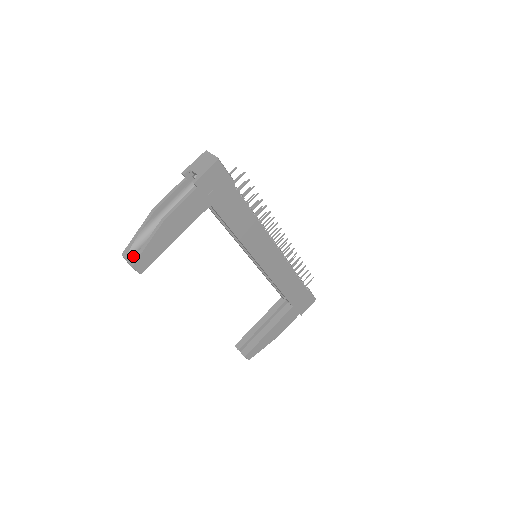
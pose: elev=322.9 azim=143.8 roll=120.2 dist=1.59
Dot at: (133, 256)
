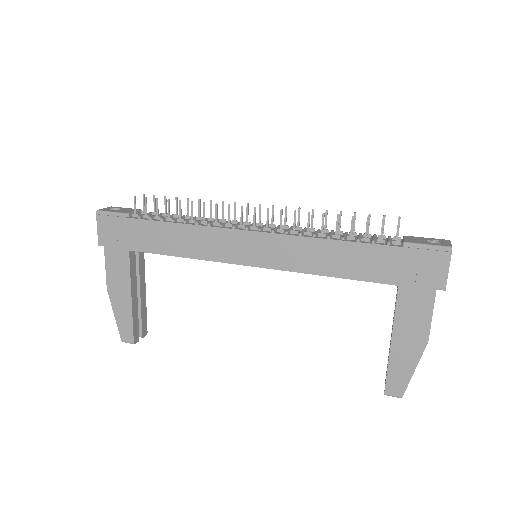
Dot at: occluded
